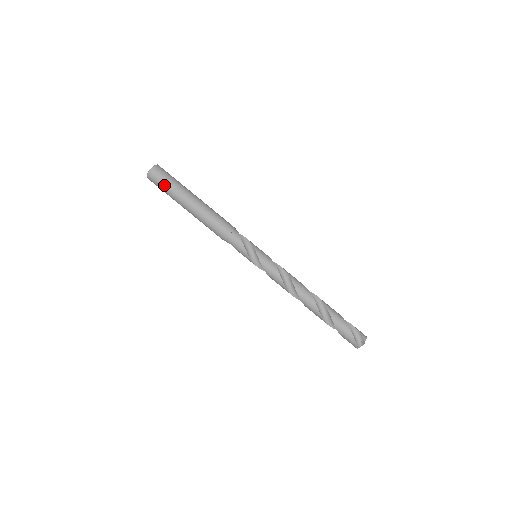
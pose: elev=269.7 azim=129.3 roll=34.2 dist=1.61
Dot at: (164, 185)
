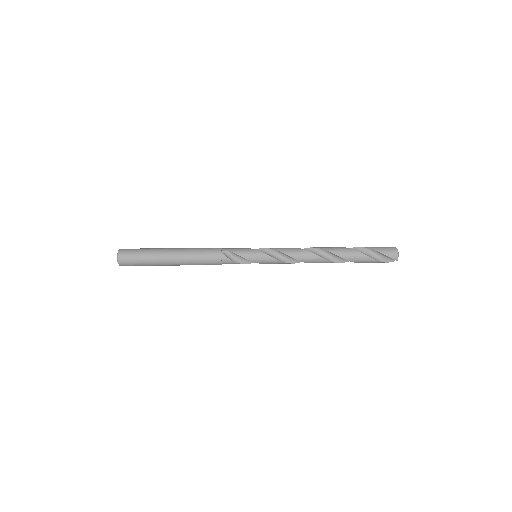
Dot at: occluded
